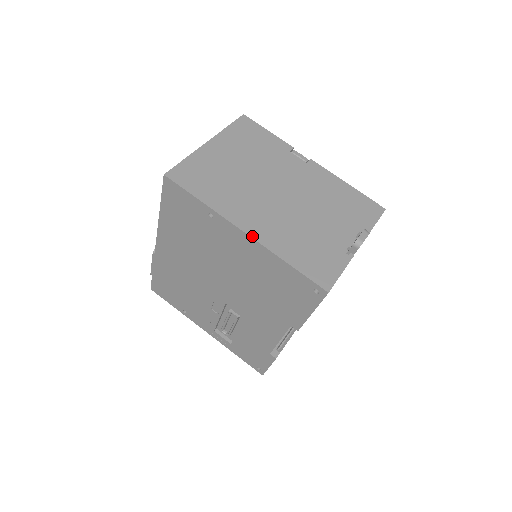
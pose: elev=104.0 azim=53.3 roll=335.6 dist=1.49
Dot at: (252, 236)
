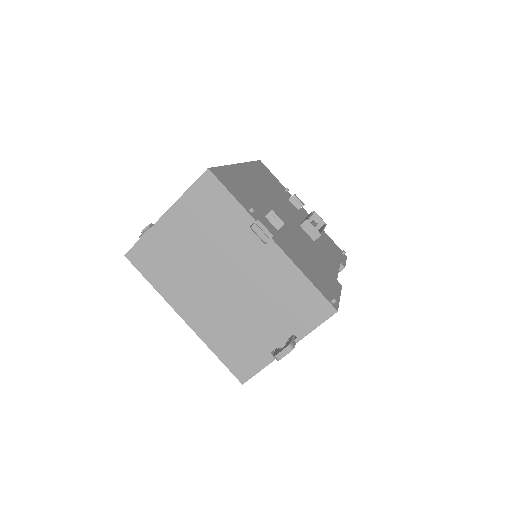
Dot at: (190, 326)
